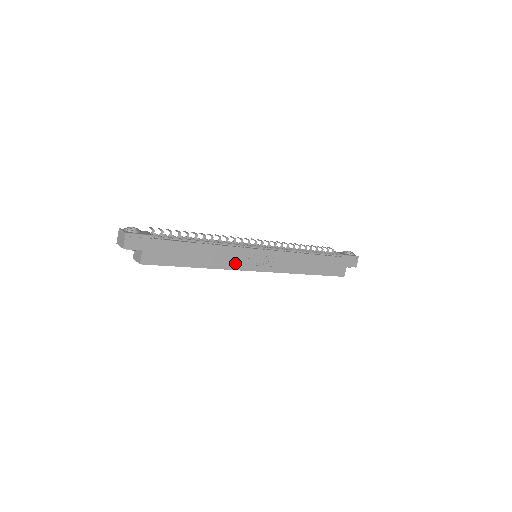
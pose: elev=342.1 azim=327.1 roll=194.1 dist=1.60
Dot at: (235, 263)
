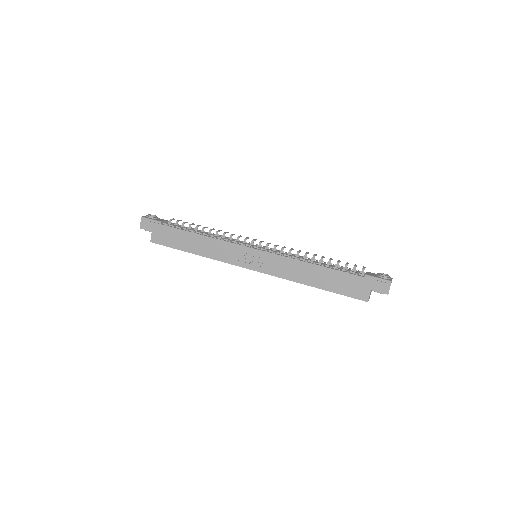
Dot at: (226, 256)
